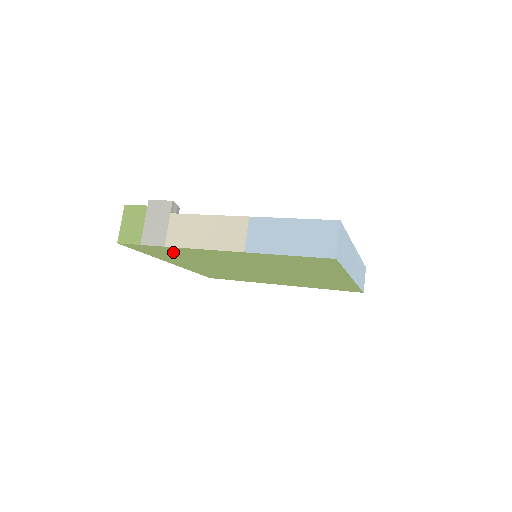
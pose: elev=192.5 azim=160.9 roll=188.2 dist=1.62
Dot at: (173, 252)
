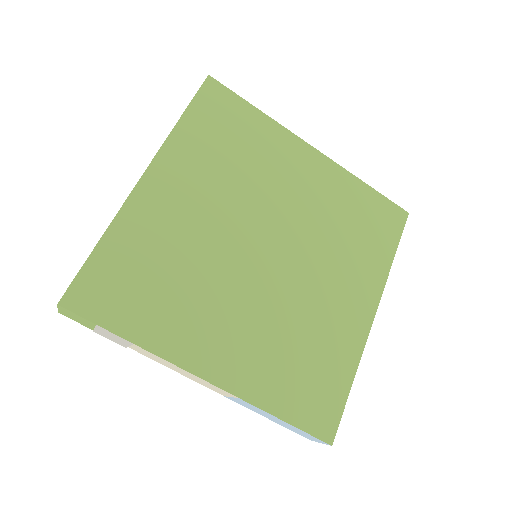
Dot at: (134, 264)
